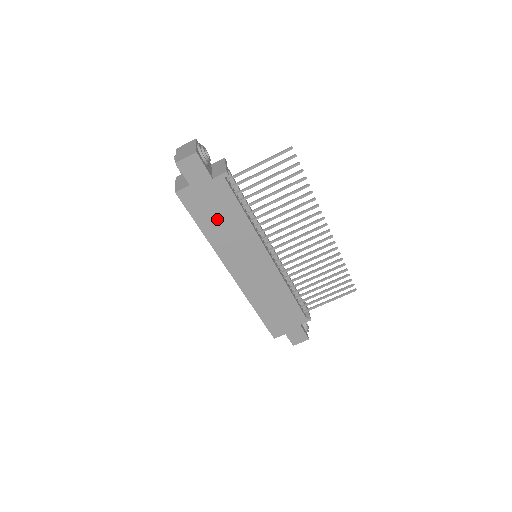
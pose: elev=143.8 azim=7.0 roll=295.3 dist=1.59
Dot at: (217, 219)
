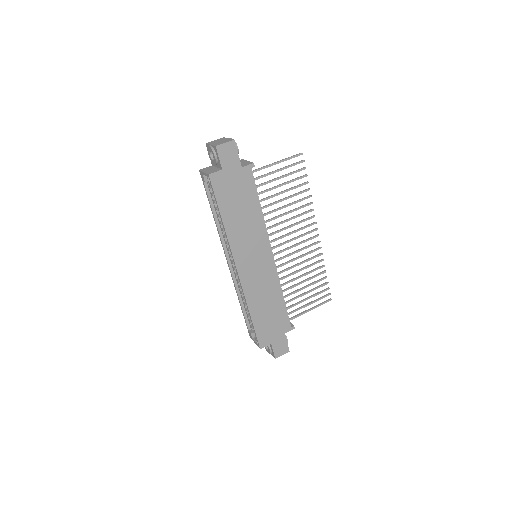
Dot at: (237, 208)
